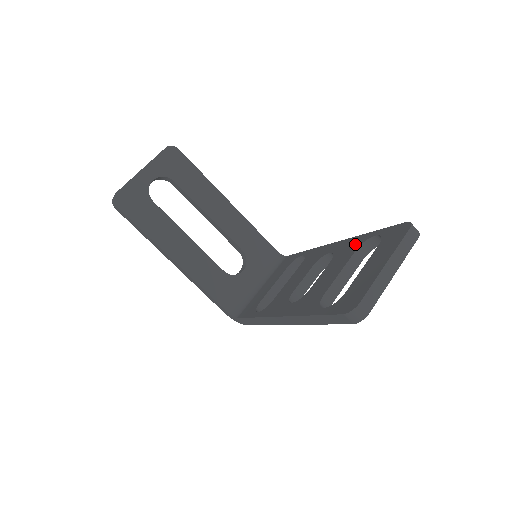
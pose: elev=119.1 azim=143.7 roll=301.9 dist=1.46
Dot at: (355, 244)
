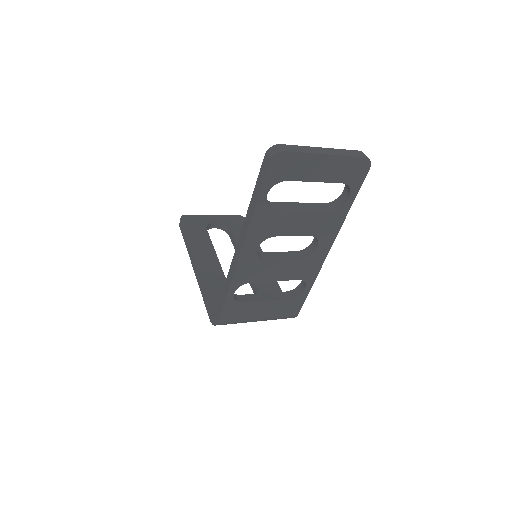
Dot at: occluded
